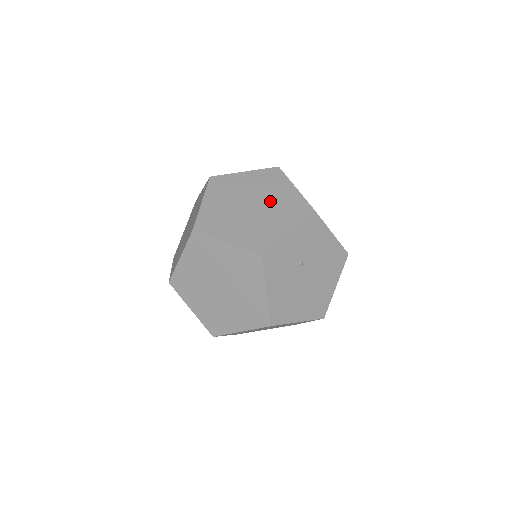
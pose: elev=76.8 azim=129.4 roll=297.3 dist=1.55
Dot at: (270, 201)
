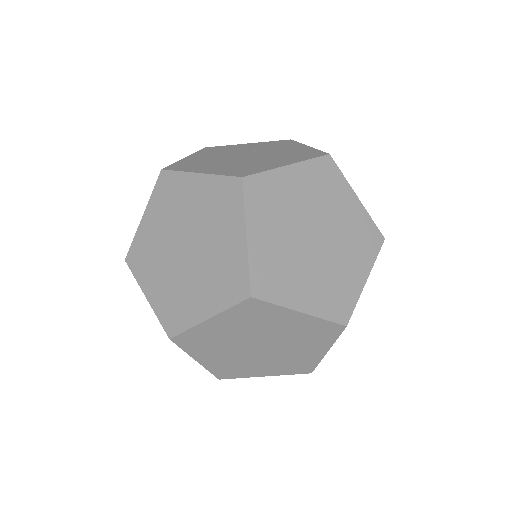
Dot at: (335, 226)
